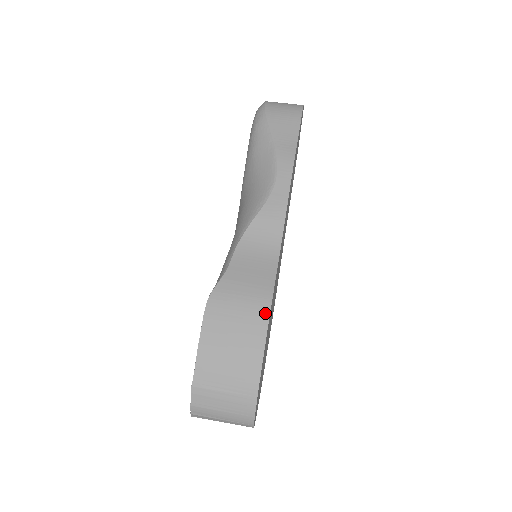
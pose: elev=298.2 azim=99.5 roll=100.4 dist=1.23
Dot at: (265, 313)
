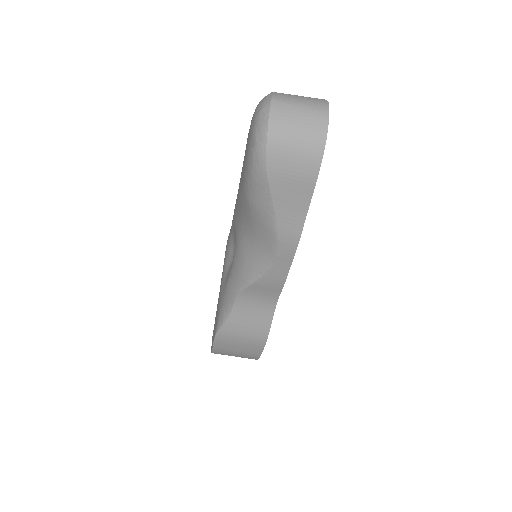
Dot at: (262, 344)
